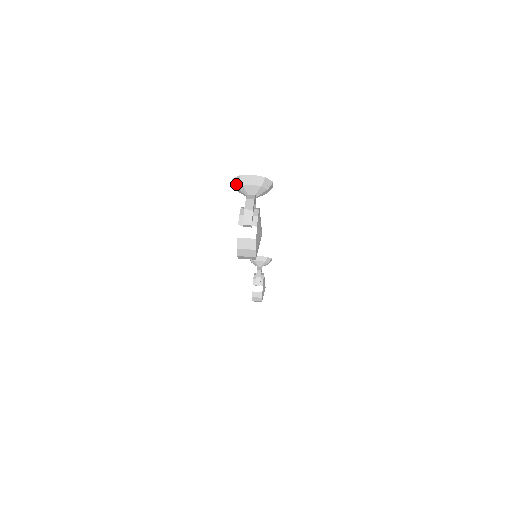
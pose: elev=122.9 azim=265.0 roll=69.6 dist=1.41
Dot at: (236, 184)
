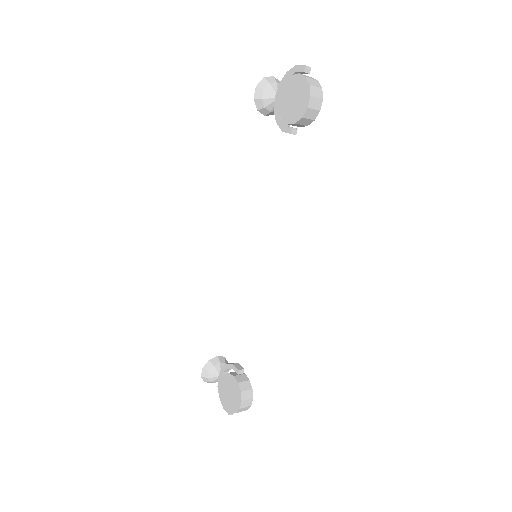
Dot at: (262, 87)
